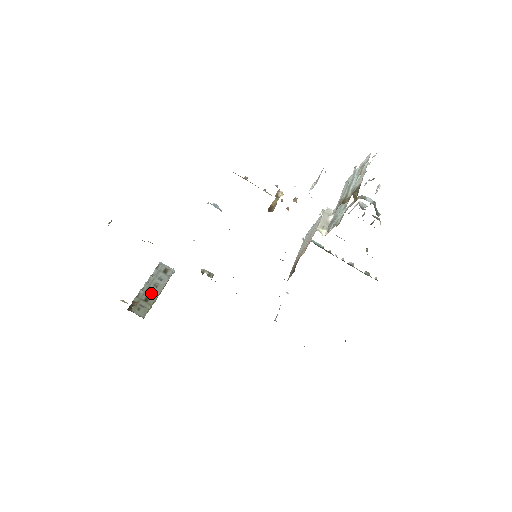
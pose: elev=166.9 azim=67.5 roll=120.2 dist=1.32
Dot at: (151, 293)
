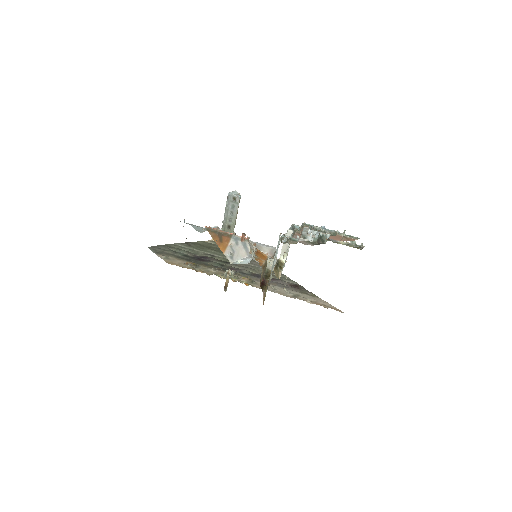
Dot at: (230, 221)
